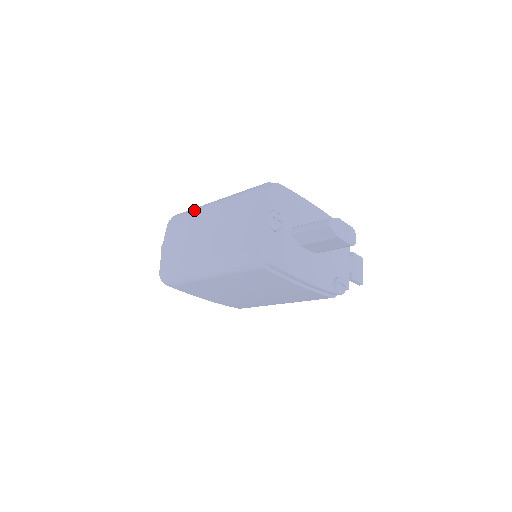
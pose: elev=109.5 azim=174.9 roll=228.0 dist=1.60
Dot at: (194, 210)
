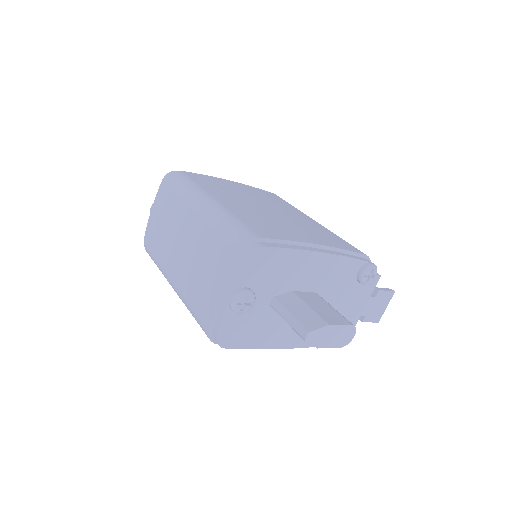
Dot at: (183, 194)
